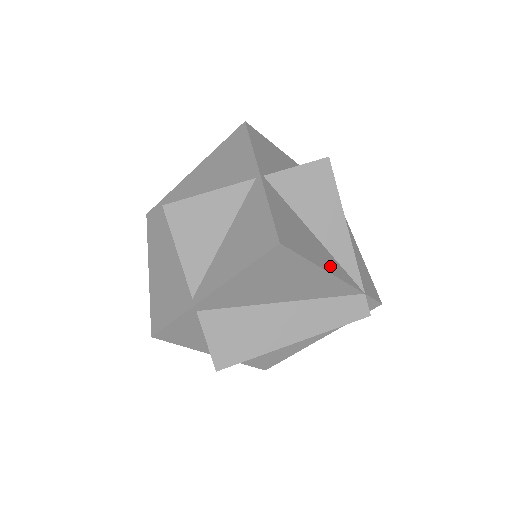
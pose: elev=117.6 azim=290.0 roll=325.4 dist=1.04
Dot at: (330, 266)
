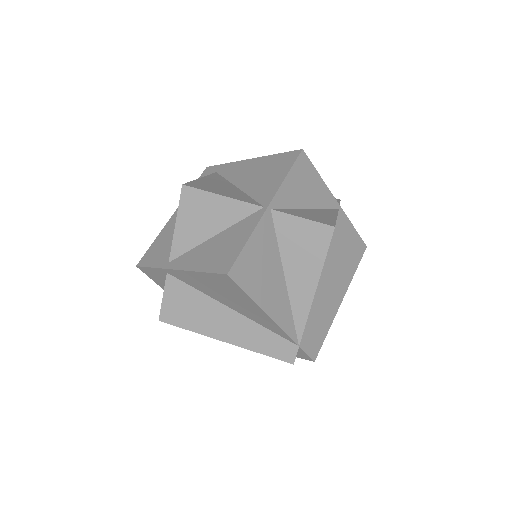
Dot at: (276, 310)
